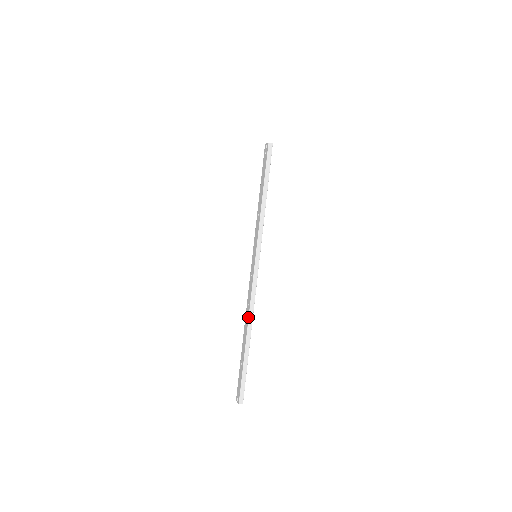
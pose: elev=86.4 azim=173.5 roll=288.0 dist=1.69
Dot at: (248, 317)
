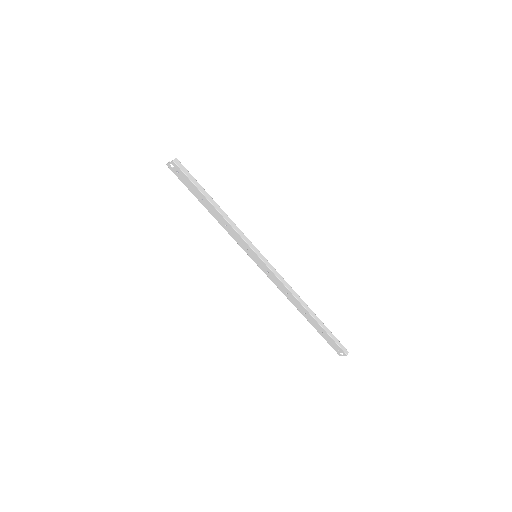
Dot at: (297, 301)
